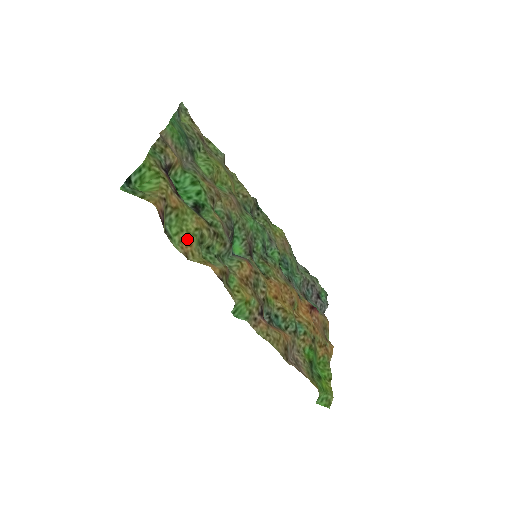
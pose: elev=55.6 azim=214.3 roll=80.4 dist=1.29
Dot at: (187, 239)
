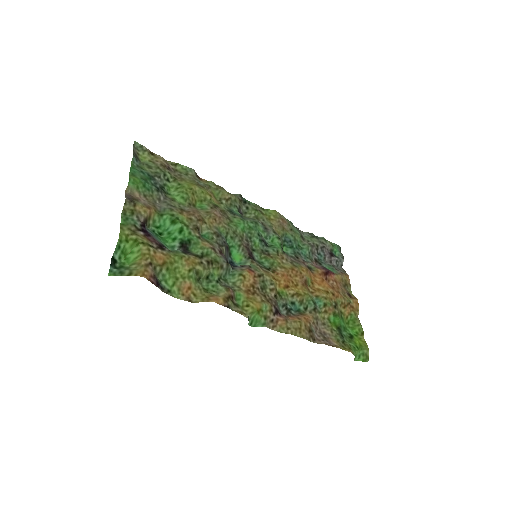
Dot at: (184, 284)
